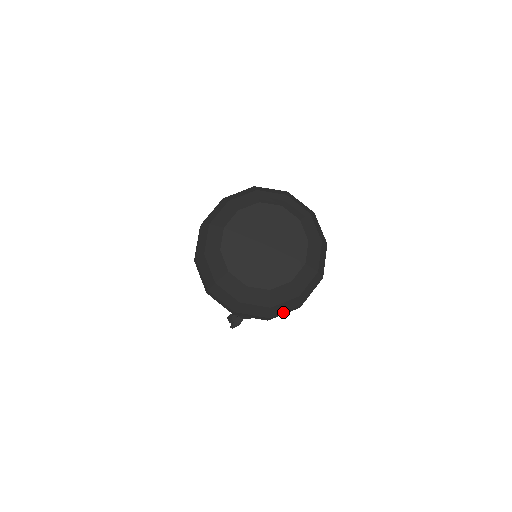
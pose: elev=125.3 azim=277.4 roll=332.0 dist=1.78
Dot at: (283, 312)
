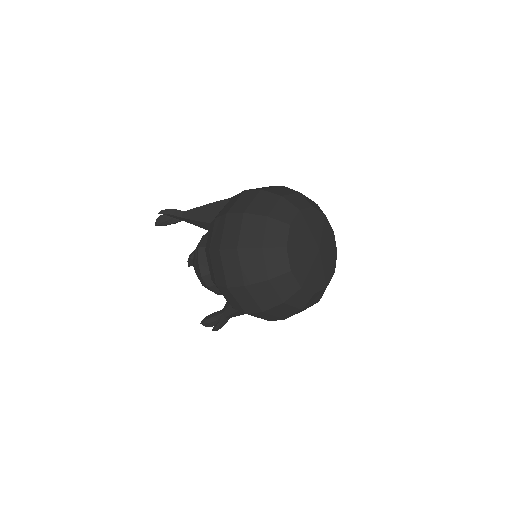
Dot at: occluded
